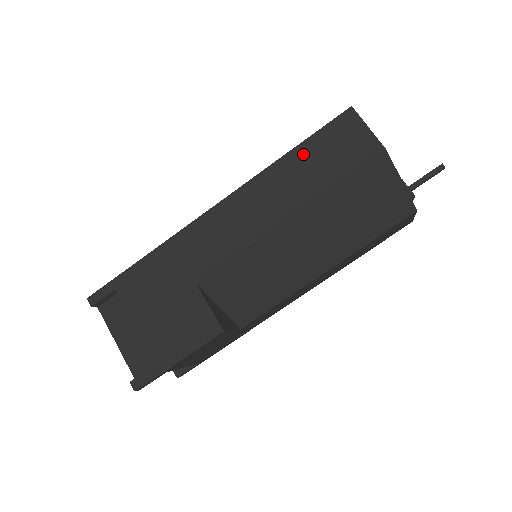
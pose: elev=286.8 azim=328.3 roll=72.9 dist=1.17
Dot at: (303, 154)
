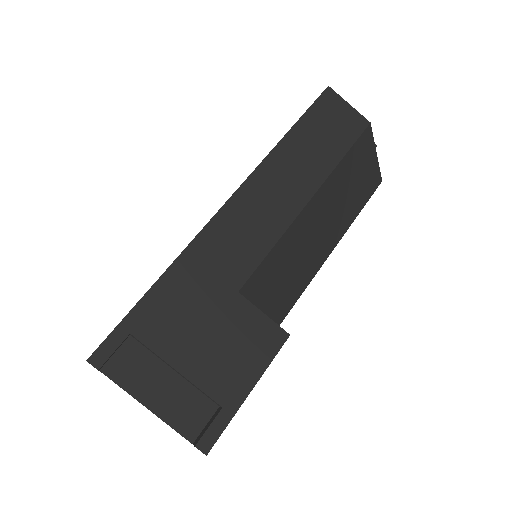
Dot at: (302, 133)
